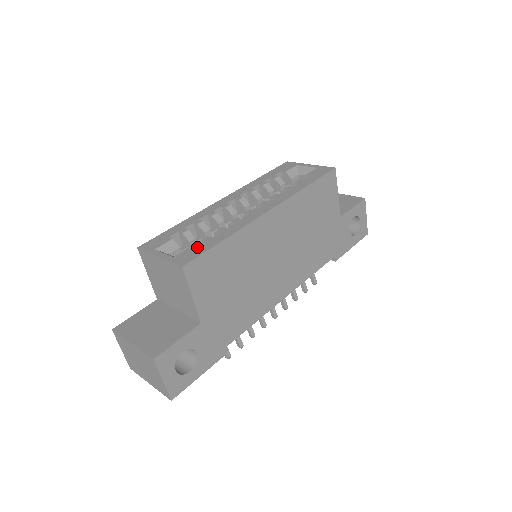
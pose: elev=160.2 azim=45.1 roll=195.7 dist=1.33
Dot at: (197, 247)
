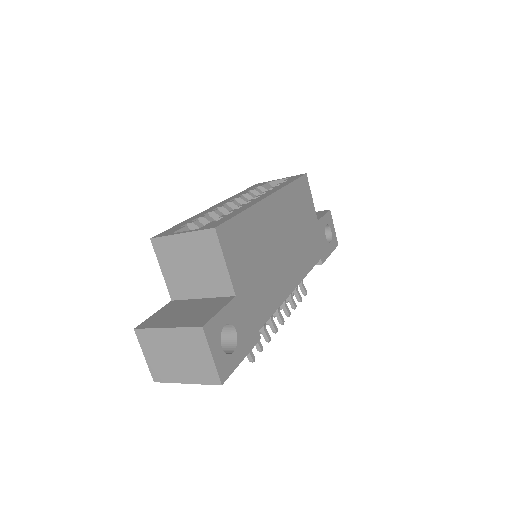
Dot at: (218, 220)
